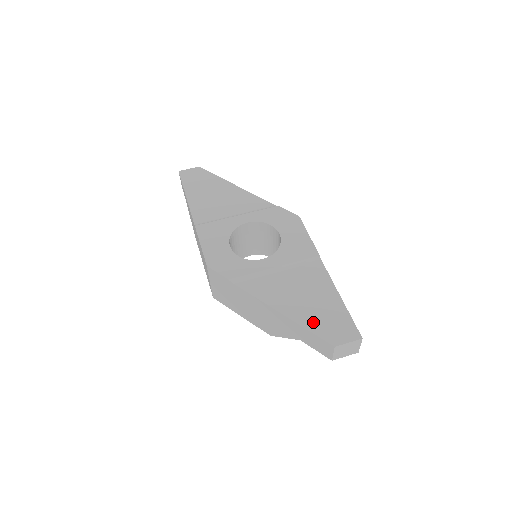
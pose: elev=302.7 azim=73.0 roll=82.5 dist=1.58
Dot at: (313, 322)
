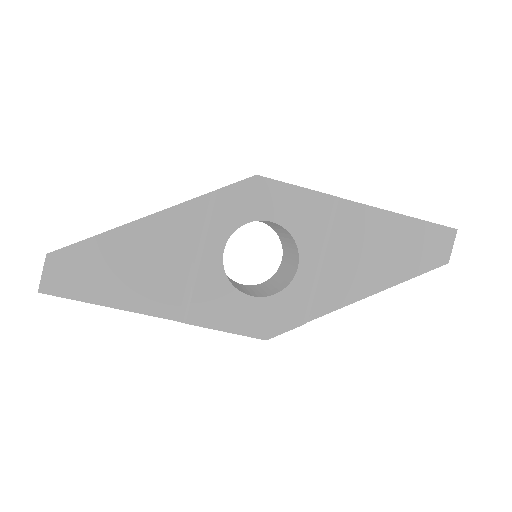
Dot at: (411, 266)
